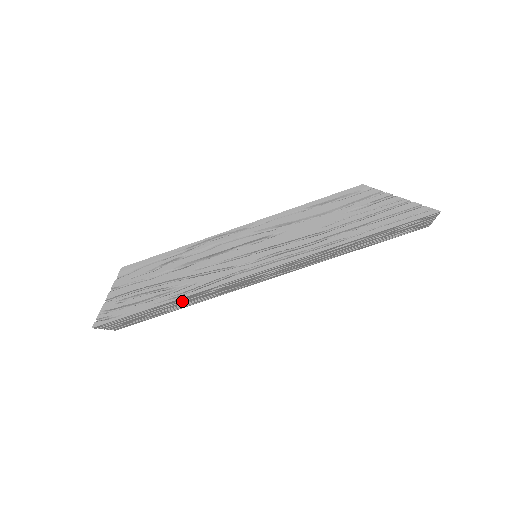
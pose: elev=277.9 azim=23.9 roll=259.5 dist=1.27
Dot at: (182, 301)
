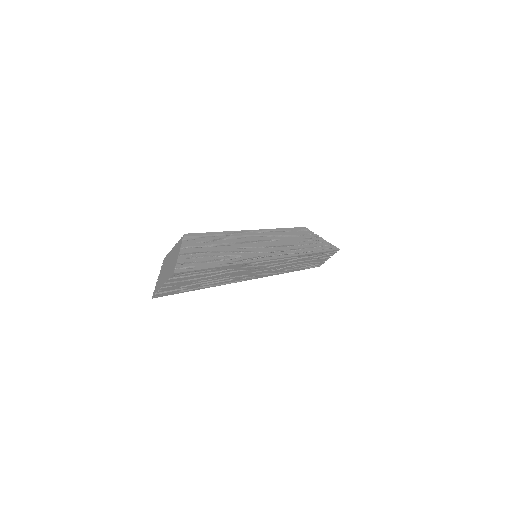
Dot at: (224, 273)
